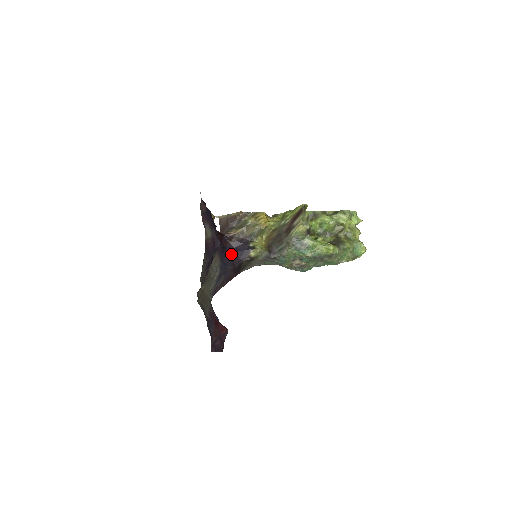
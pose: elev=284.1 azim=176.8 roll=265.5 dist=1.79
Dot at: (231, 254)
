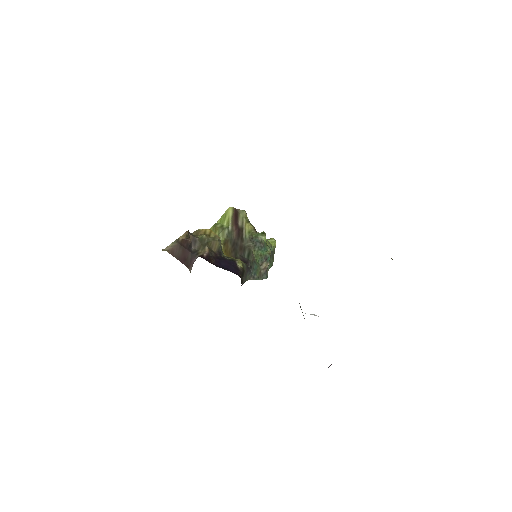
Dot at: occluded
